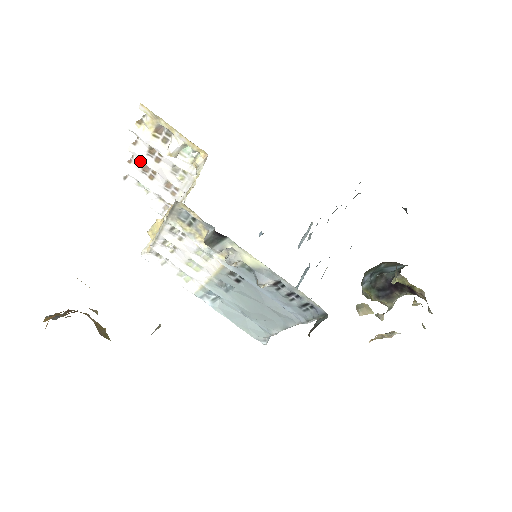
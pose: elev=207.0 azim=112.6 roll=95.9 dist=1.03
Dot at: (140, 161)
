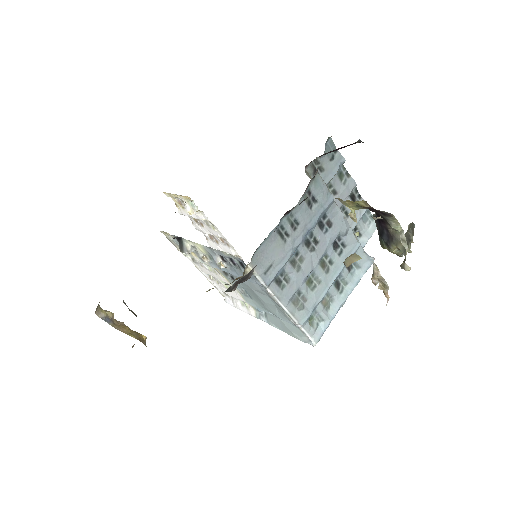
Dot at: (204, 233)
